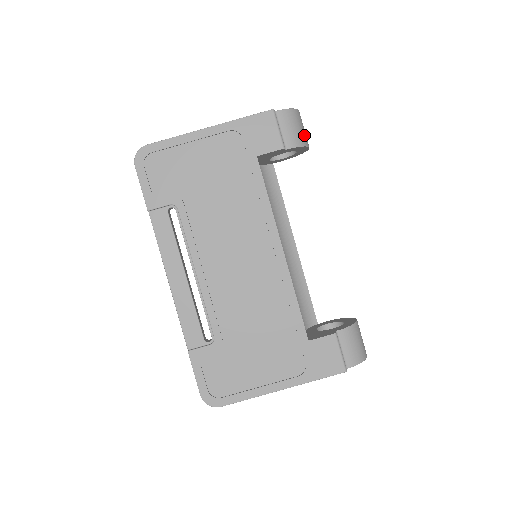
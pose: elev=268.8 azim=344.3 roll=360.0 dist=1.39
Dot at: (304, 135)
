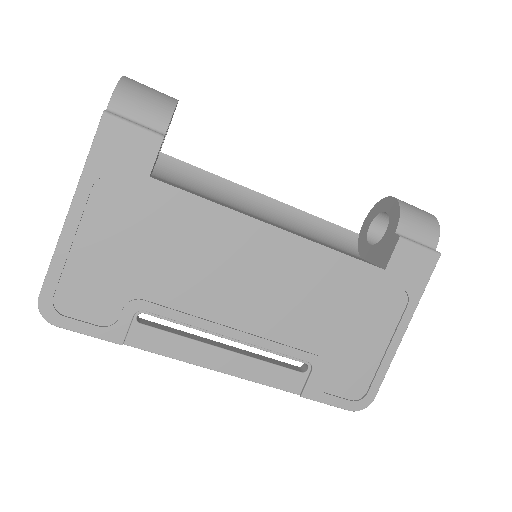
Dot at: (160, 96)
